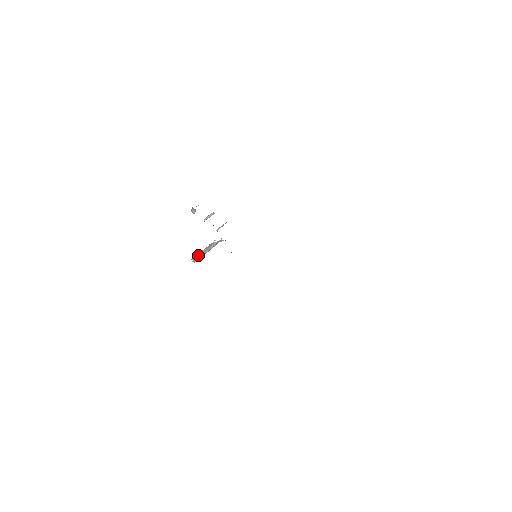
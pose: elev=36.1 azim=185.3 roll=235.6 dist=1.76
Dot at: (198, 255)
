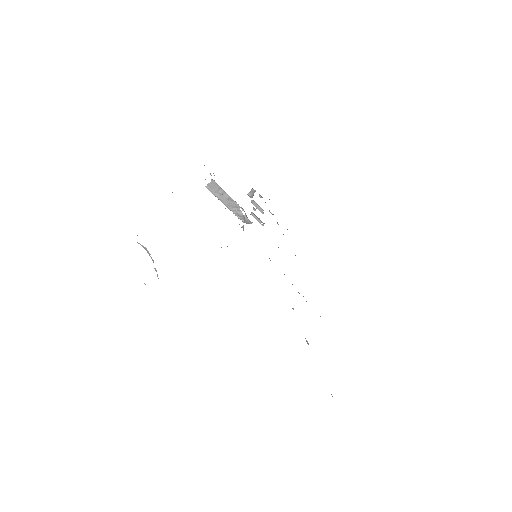
Dot at: (219, 189)
